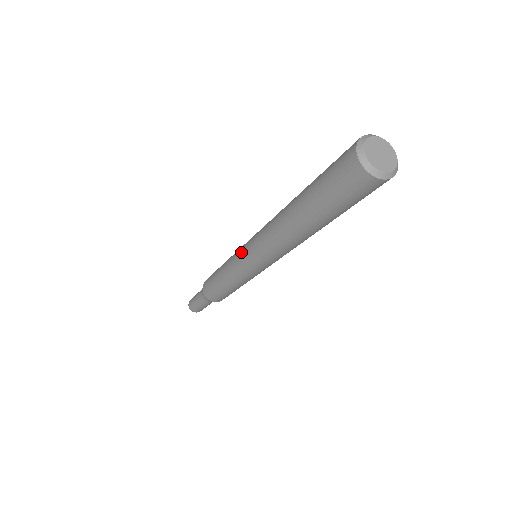
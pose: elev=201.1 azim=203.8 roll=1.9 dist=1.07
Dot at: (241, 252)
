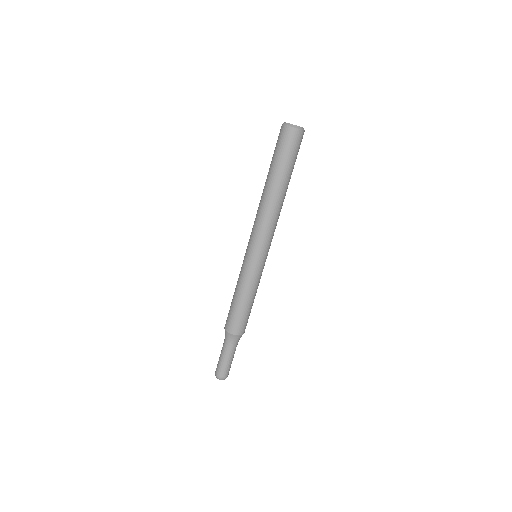
Dot at: occluded
